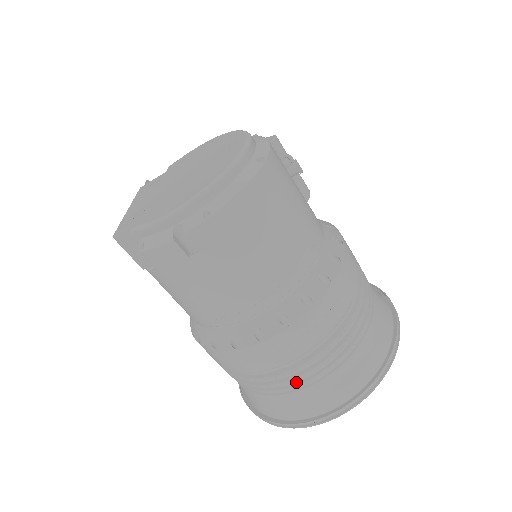
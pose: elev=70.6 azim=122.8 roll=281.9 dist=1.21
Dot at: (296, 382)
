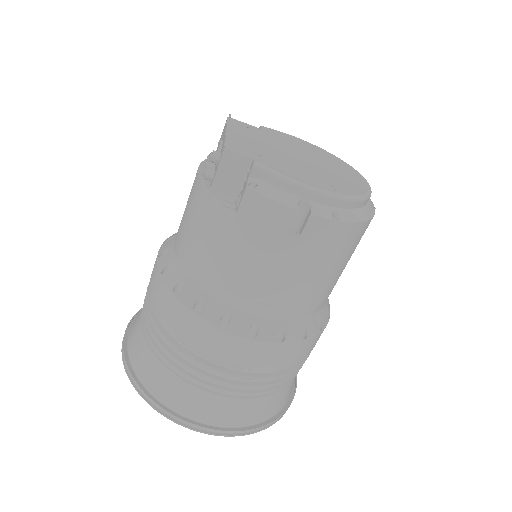
Dot at: (226, 387)
